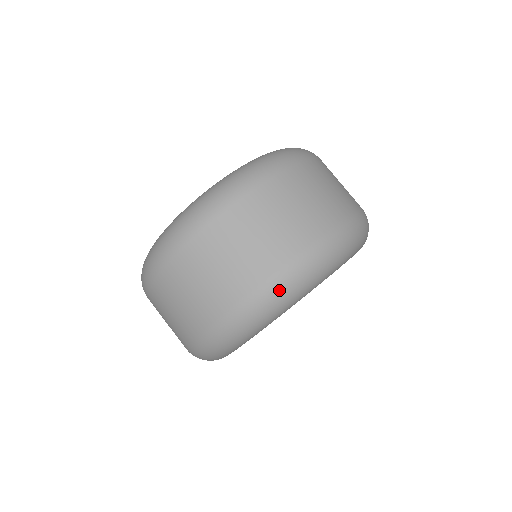
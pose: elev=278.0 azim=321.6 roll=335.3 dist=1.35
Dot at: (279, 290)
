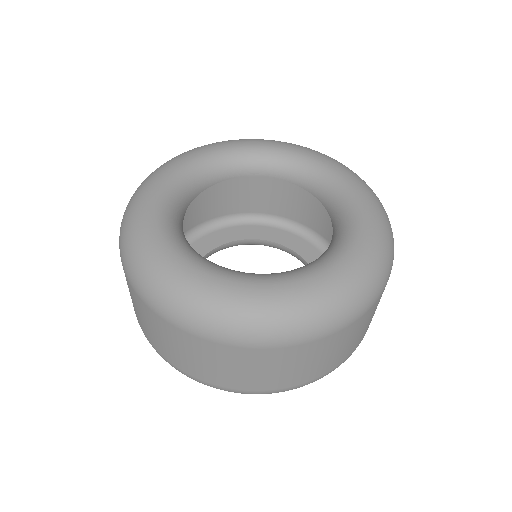
Dot at: occluded
